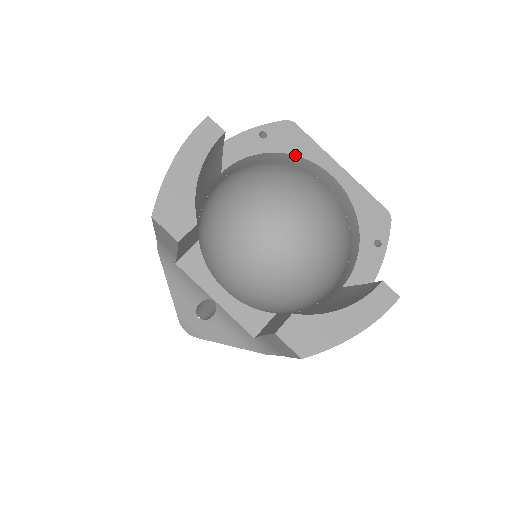
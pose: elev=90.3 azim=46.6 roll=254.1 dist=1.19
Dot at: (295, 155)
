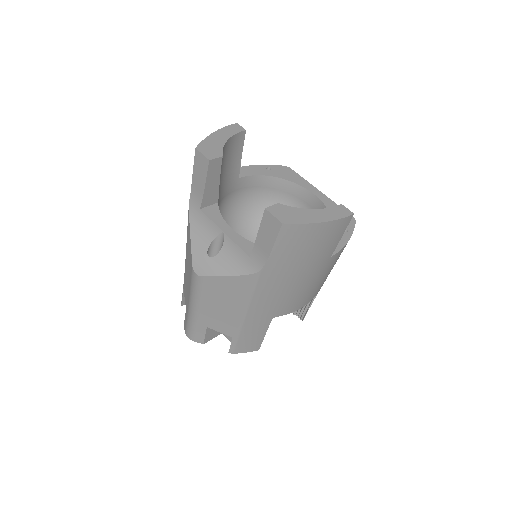
Dot at: (289, 181)
